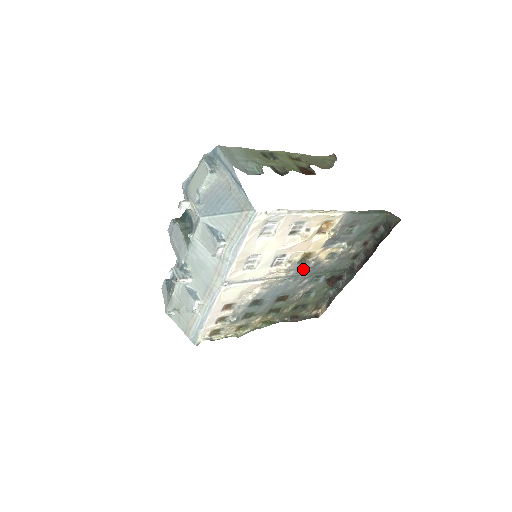
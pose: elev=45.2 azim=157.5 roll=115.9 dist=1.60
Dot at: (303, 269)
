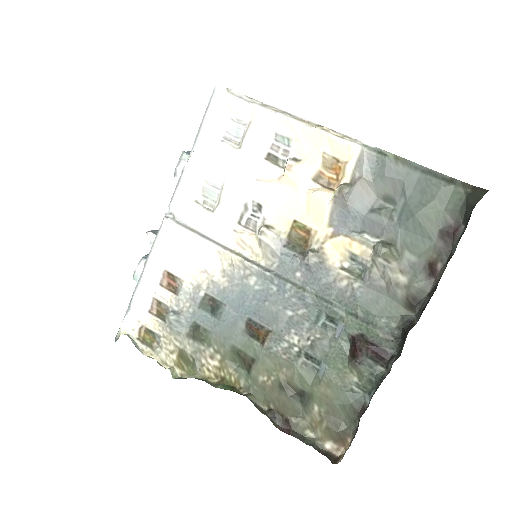
Dot at: (295, 268)
